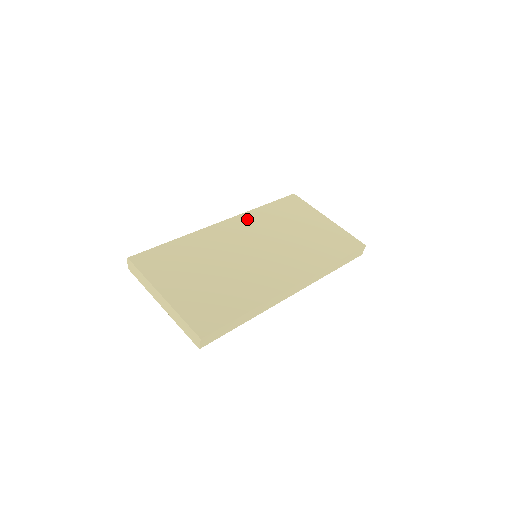
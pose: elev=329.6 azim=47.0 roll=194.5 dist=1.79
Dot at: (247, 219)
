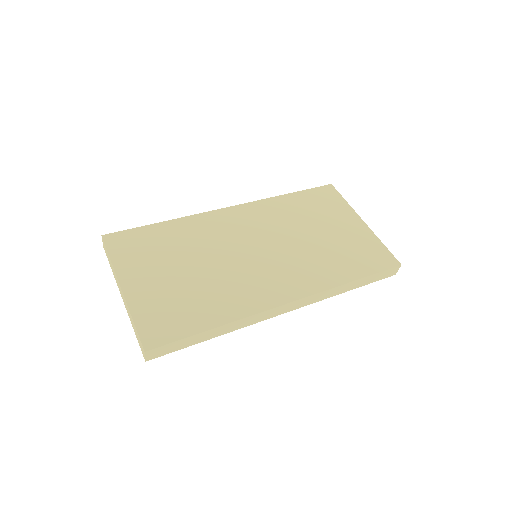
Dot at: (260, 208)
